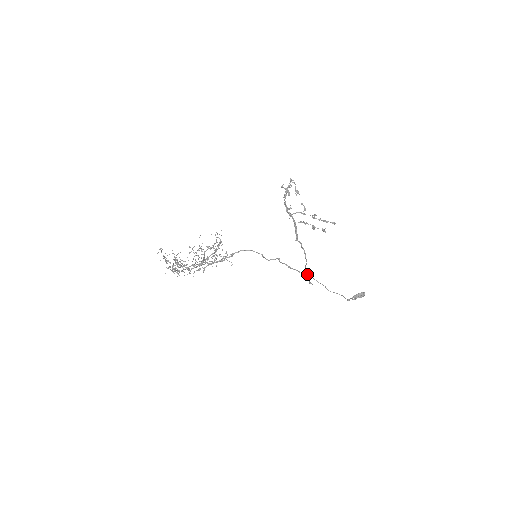
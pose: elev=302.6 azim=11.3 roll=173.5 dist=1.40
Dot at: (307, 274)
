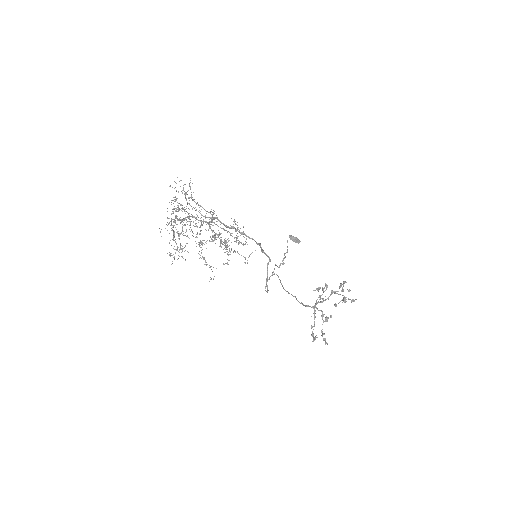
Dot at: occluded
